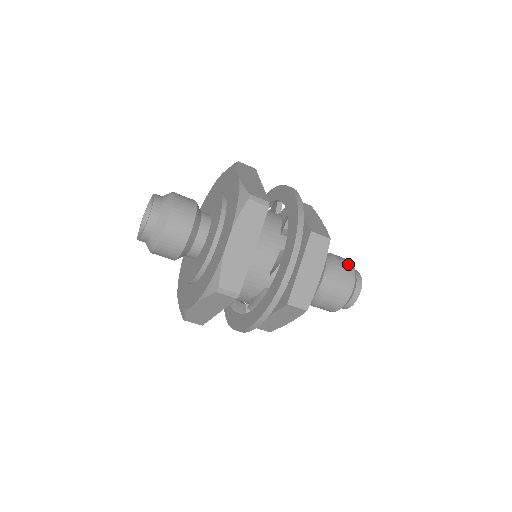
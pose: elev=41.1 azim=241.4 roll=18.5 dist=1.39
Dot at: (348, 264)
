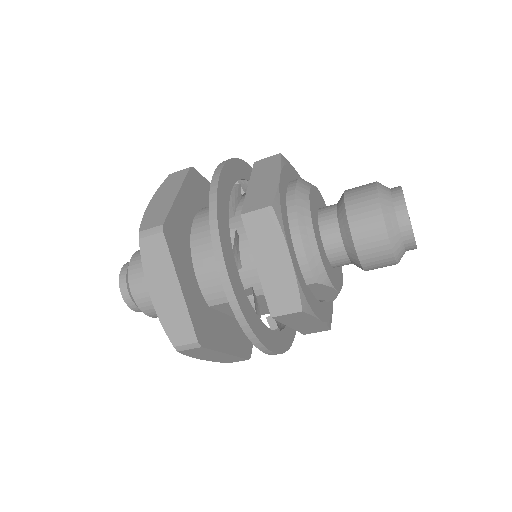
Dot at: occluded
